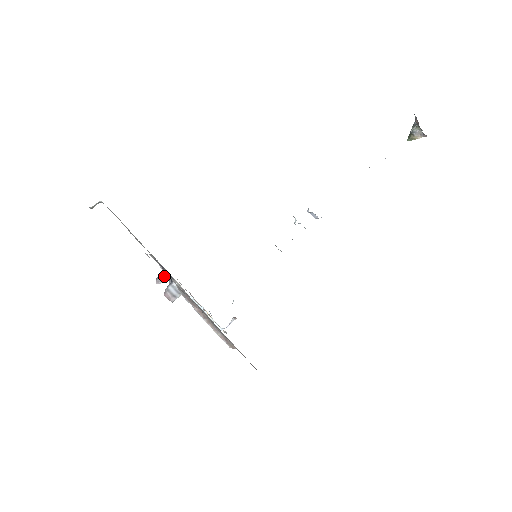
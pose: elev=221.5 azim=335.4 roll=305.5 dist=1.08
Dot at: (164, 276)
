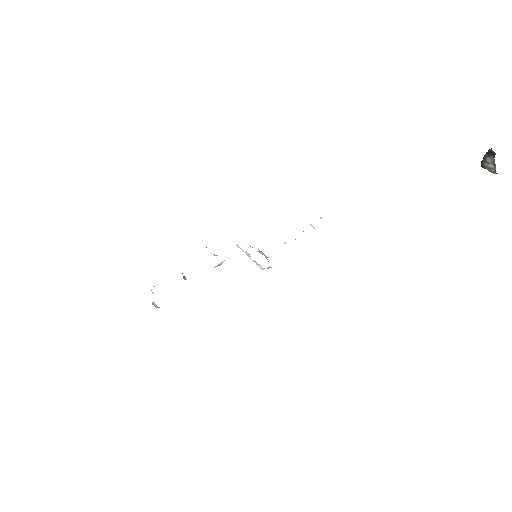
Dot at: (153, 293)
